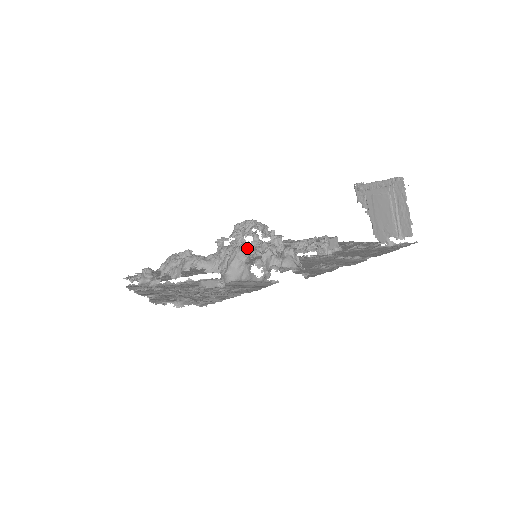
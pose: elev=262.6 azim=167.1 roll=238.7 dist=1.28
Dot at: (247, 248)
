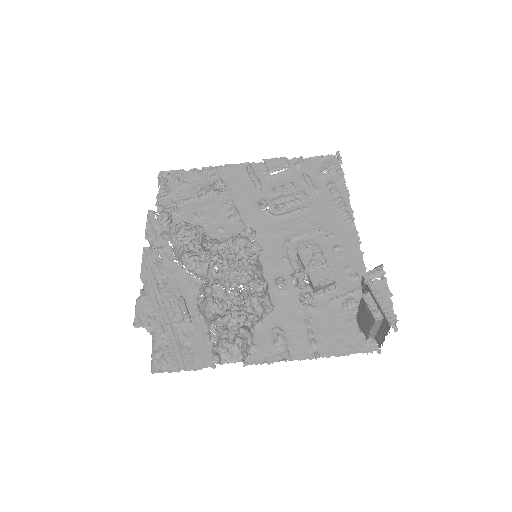
Dot at: (225, 291)
